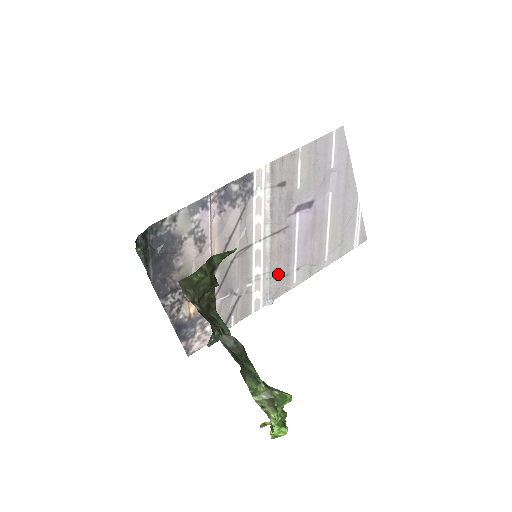
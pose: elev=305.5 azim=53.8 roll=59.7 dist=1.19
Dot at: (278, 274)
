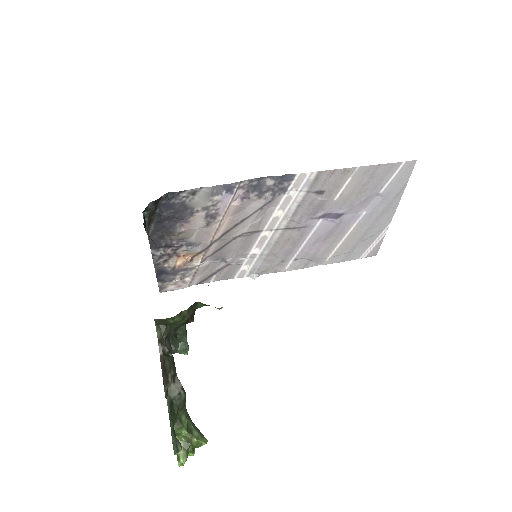
Dot at: (274, 258)
